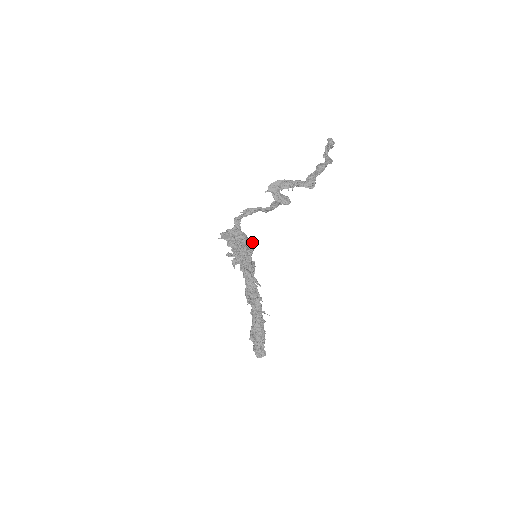
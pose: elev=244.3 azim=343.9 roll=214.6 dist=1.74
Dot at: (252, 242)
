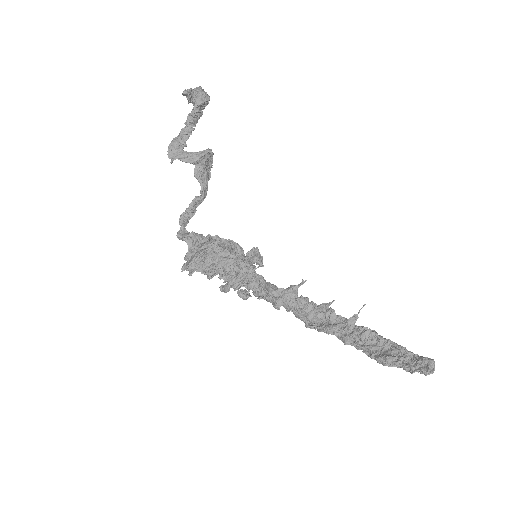
Dot at: (229, 240)
